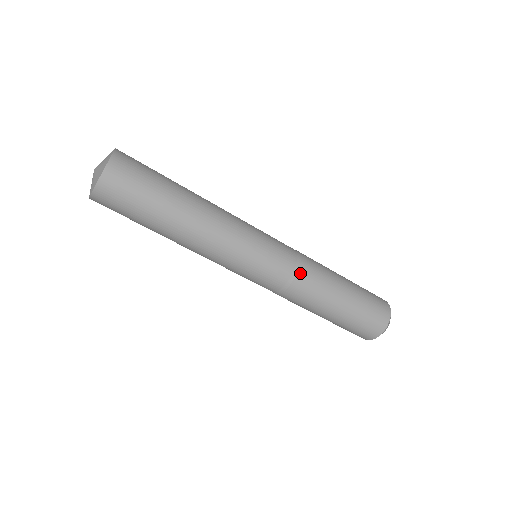
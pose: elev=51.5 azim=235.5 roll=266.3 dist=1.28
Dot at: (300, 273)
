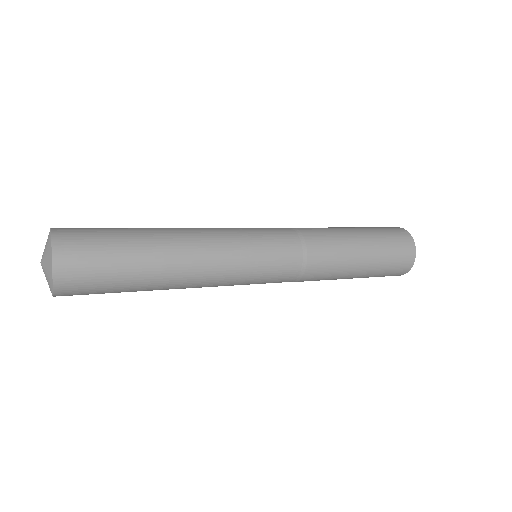
Dot at: (307, 273)
